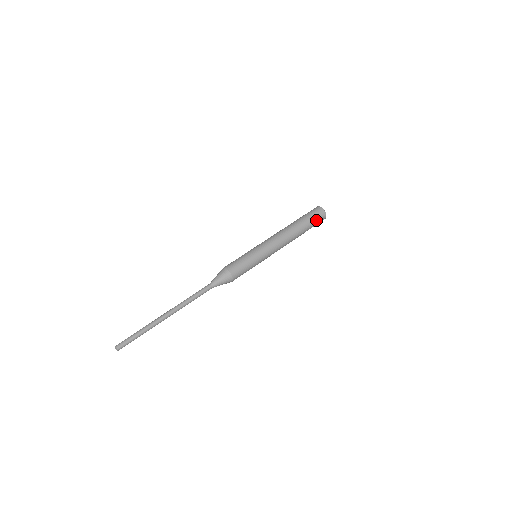
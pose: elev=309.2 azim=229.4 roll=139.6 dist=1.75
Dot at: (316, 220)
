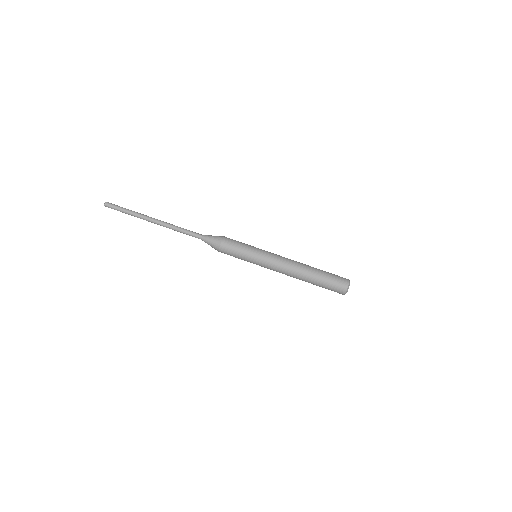
Dot at: (332, 286)
